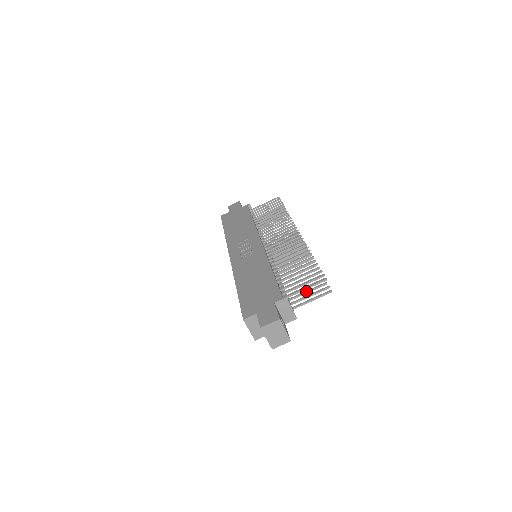
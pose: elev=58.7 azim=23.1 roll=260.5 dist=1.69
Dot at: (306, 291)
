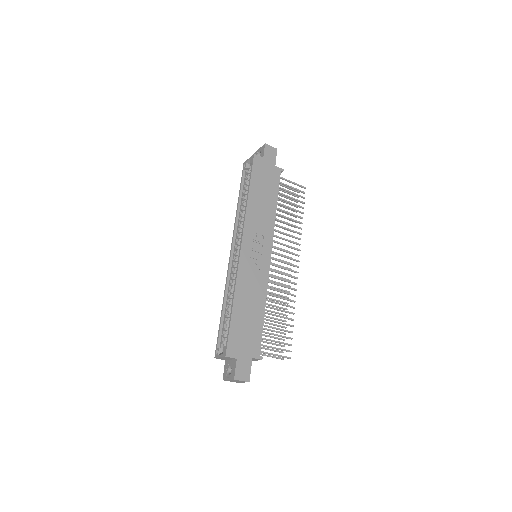
Dot at: (270, 343)
